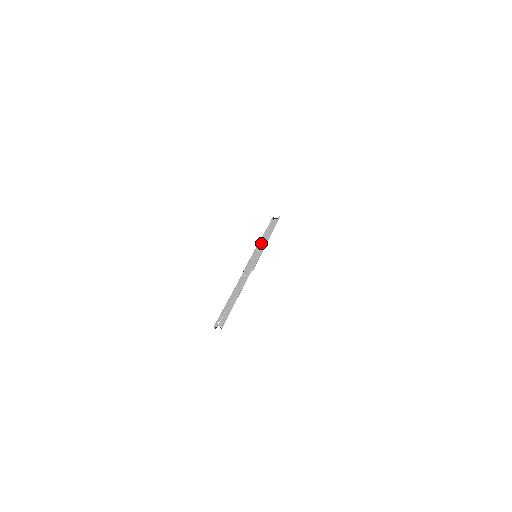
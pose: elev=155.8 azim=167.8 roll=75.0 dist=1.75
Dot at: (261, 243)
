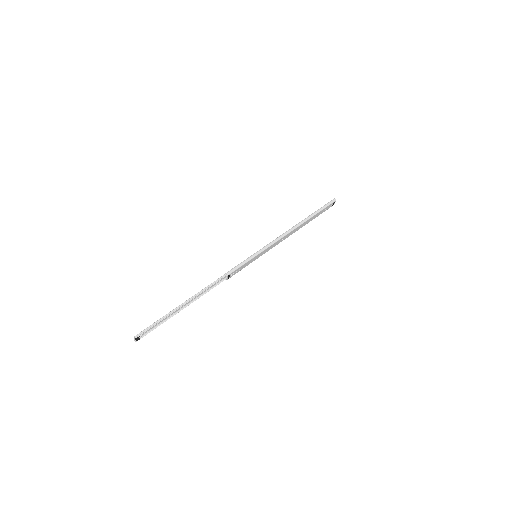
Dot at: (282, 240)
